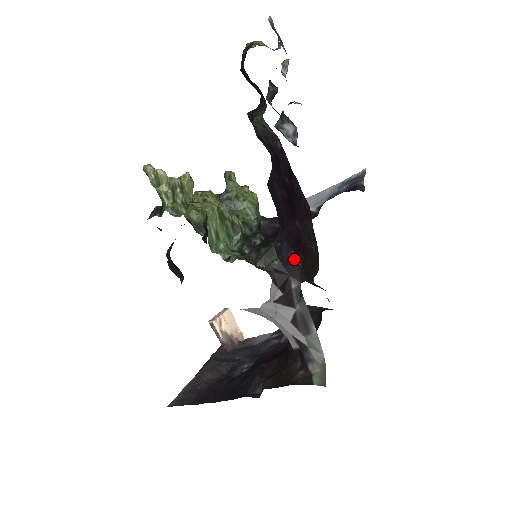
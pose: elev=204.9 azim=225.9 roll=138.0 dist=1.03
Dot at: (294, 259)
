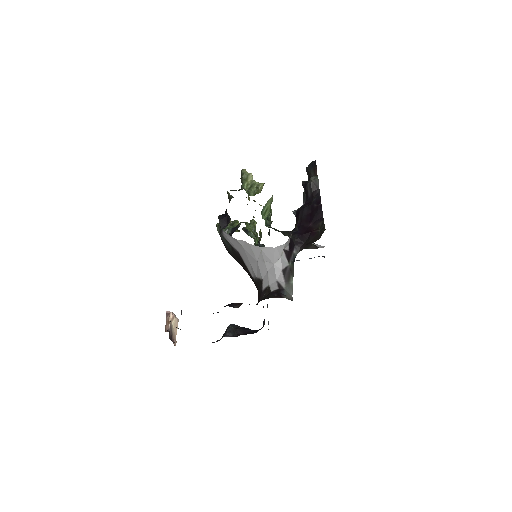
Dot at: (301, 239)
